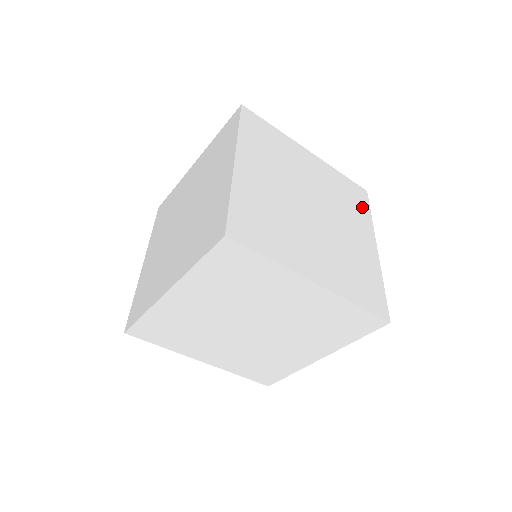
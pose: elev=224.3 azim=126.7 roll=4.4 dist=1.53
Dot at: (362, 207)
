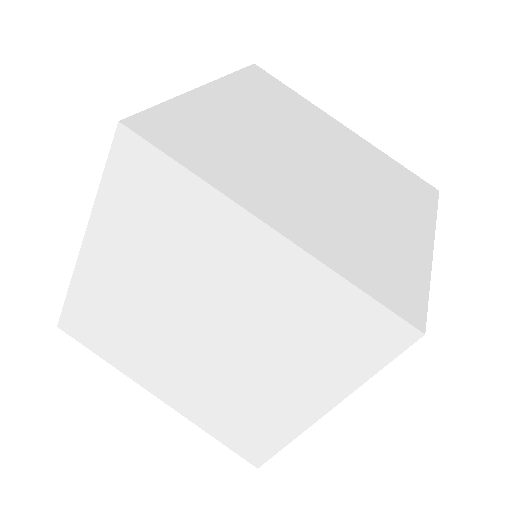
Dot at: occluded
